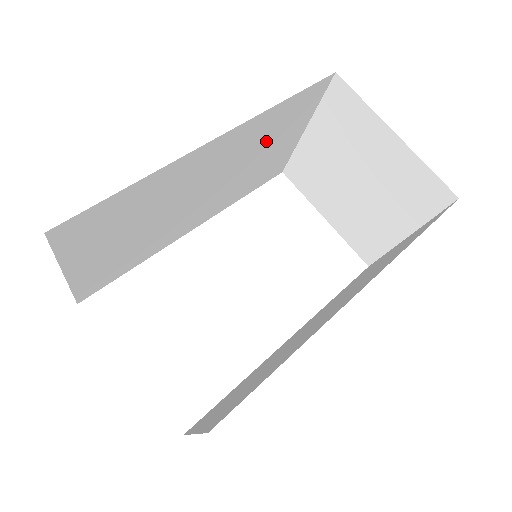
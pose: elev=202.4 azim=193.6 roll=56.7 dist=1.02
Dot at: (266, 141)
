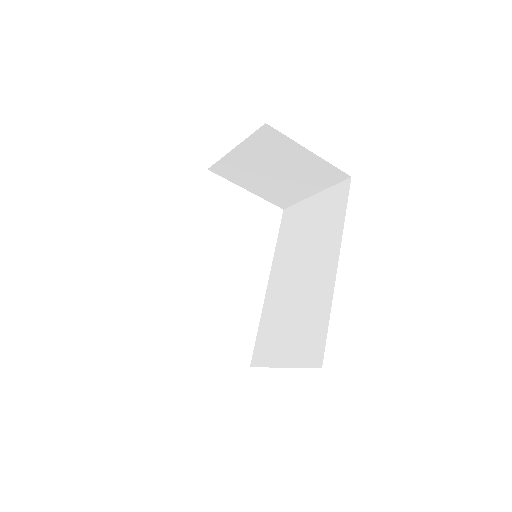
Dot at: occluded
